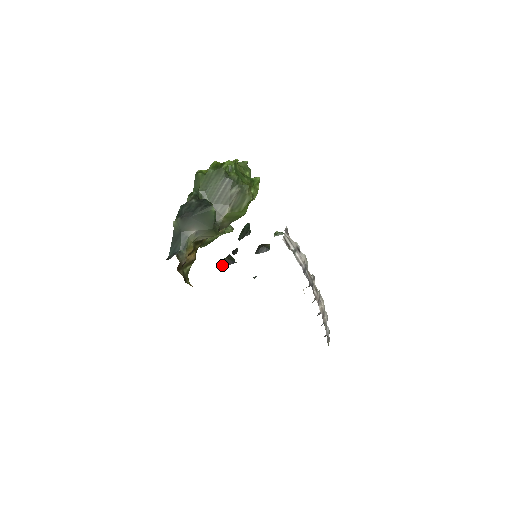
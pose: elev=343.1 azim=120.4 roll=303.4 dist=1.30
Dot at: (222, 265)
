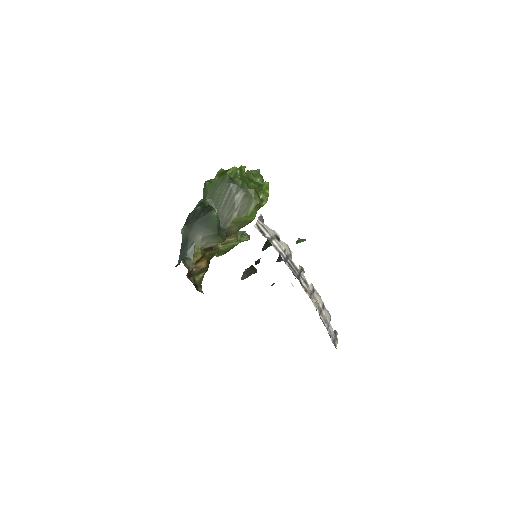
Dot at: (243, 275)
